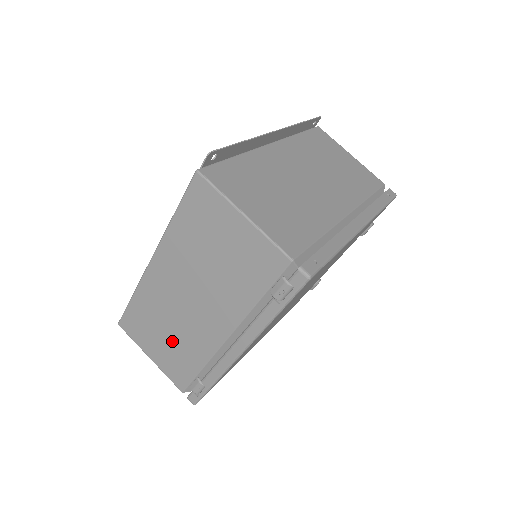
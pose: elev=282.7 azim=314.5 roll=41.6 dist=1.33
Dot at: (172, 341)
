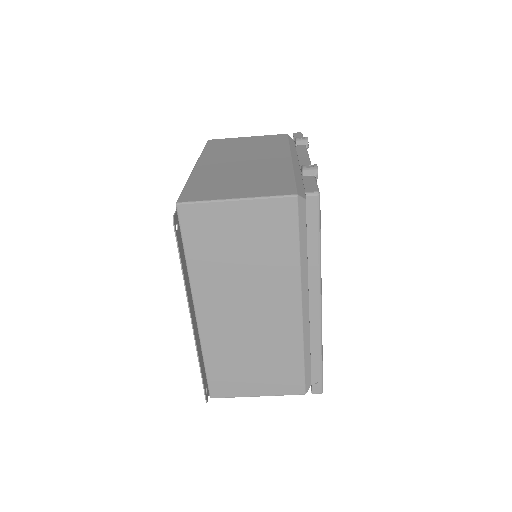
Dot at: occluded
